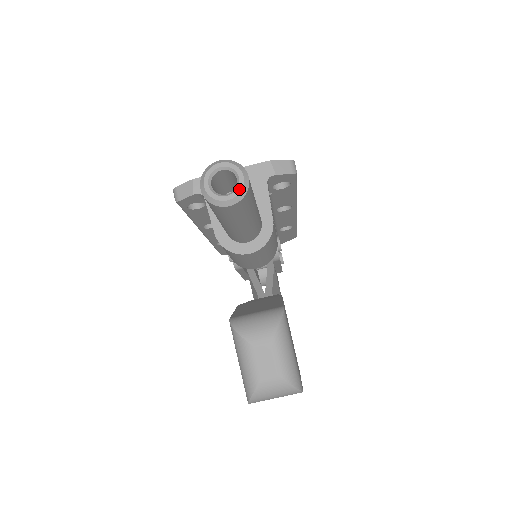
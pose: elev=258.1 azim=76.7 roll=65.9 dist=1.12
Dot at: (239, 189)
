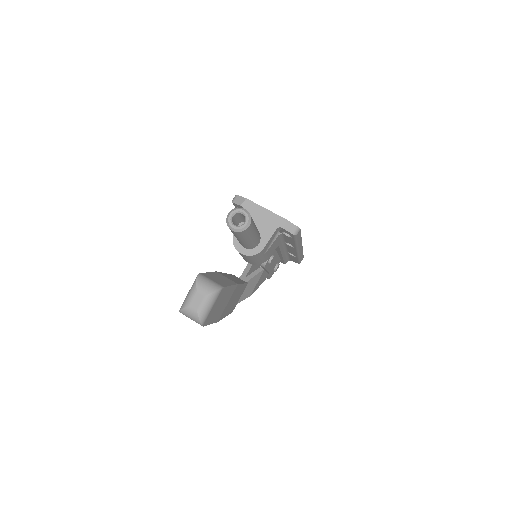
Dot at: (241, 227)
